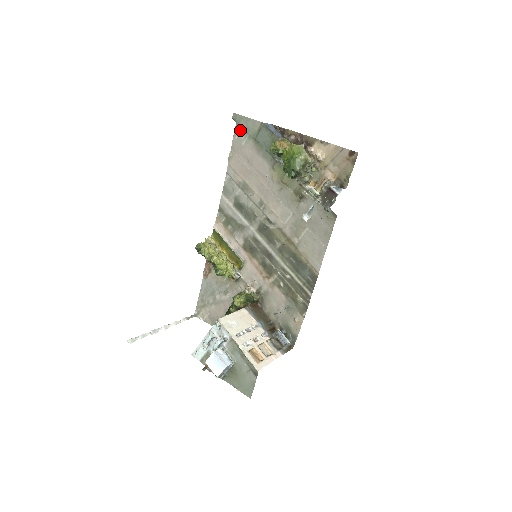
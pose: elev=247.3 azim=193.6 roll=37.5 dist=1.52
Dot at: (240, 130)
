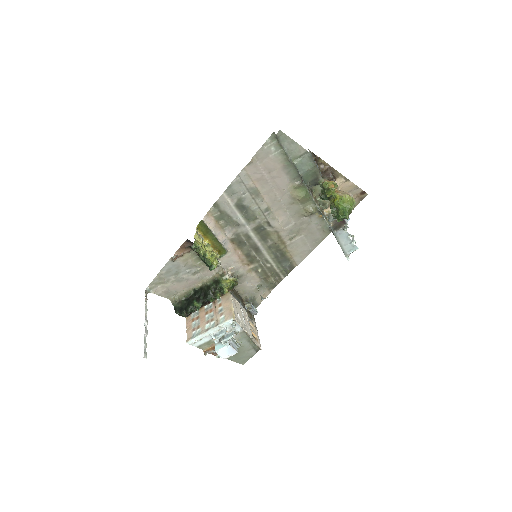
Dot at: (273, 143)
